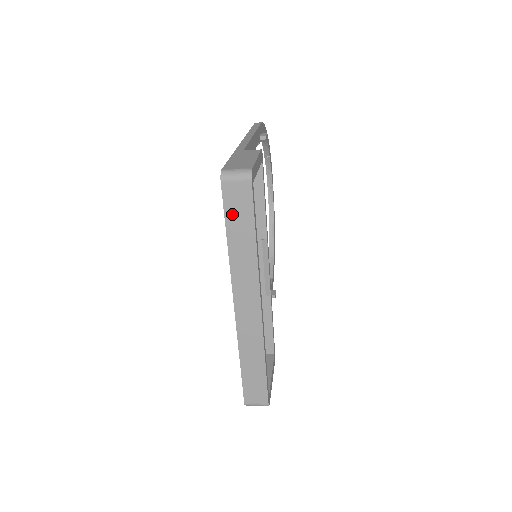
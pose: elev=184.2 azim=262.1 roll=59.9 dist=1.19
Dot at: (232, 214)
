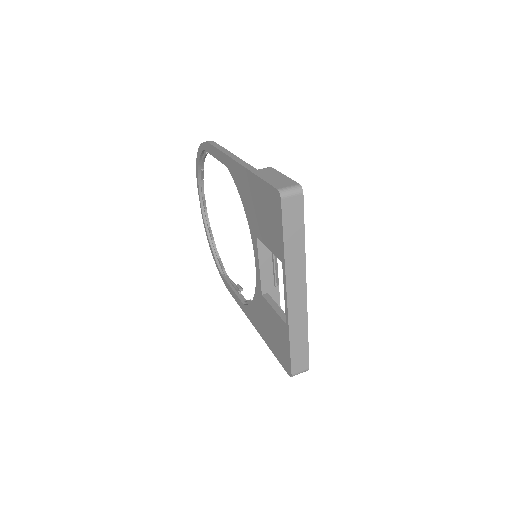
Dot at: (288, 223)
